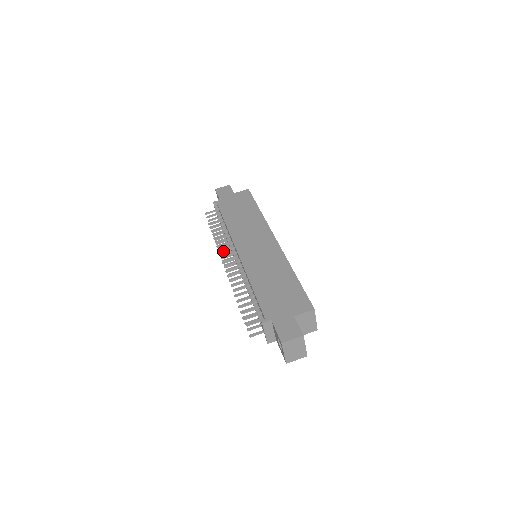
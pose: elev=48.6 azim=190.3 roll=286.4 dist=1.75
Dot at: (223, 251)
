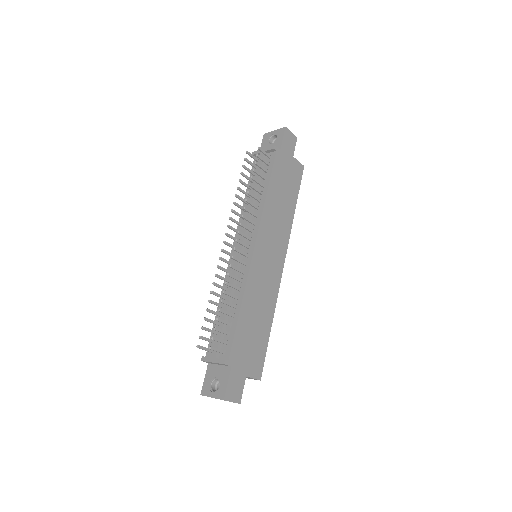
Dot at: (243, 226)
